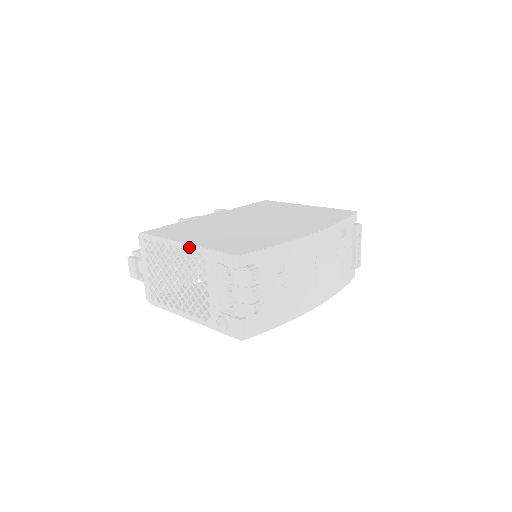
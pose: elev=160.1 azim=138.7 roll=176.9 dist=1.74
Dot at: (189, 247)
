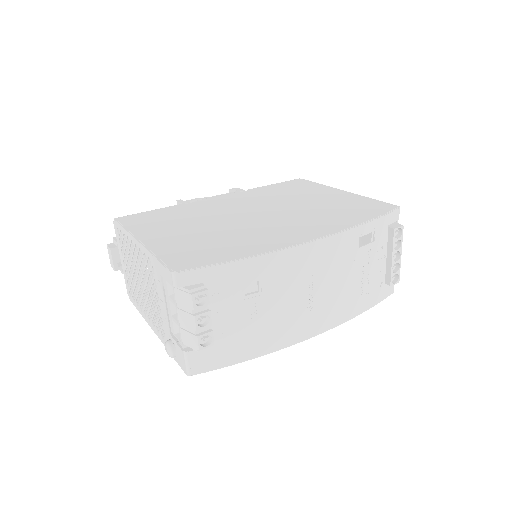
Dot at: (142, 248)
